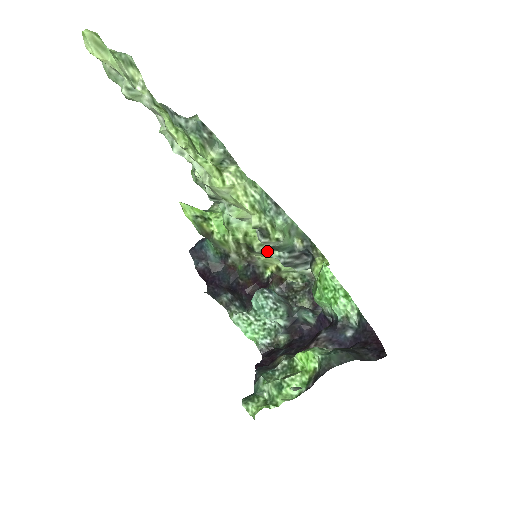
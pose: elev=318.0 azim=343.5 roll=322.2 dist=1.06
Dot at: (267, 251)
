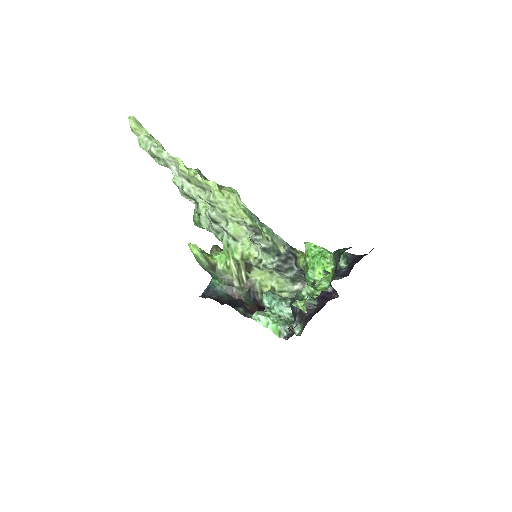
Dot at: (261, 262)
